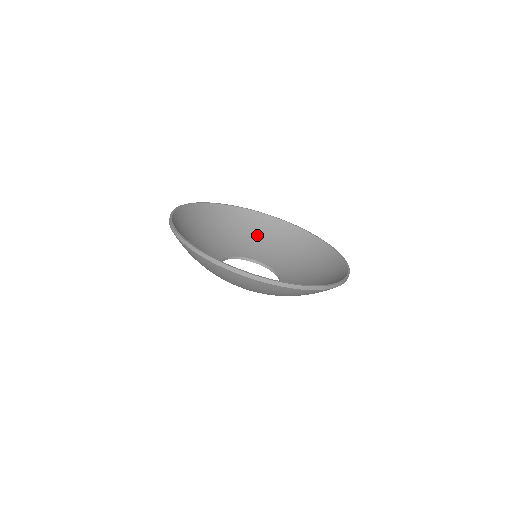
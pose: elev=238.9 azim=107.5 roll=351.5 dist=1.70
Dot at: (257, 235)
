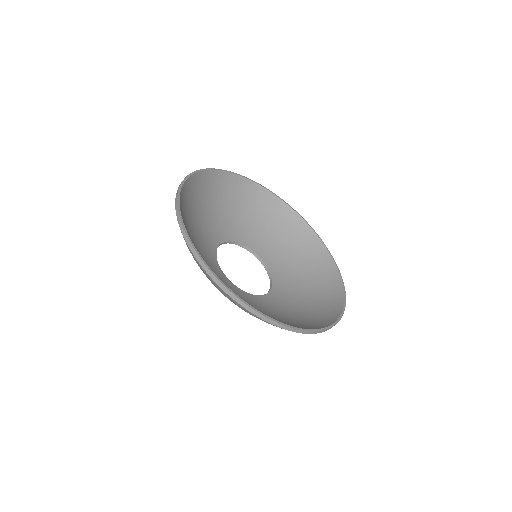
Dot at: (280, 234)
